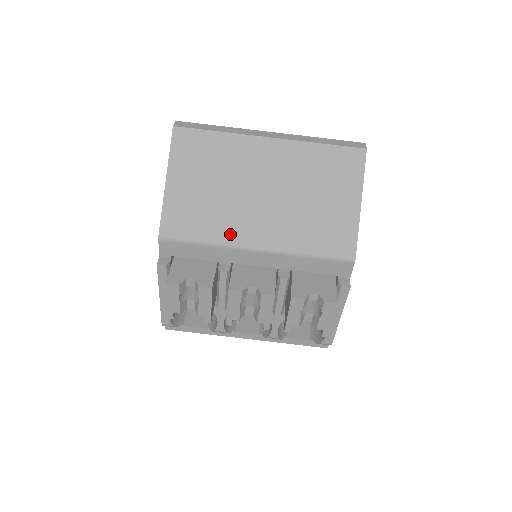
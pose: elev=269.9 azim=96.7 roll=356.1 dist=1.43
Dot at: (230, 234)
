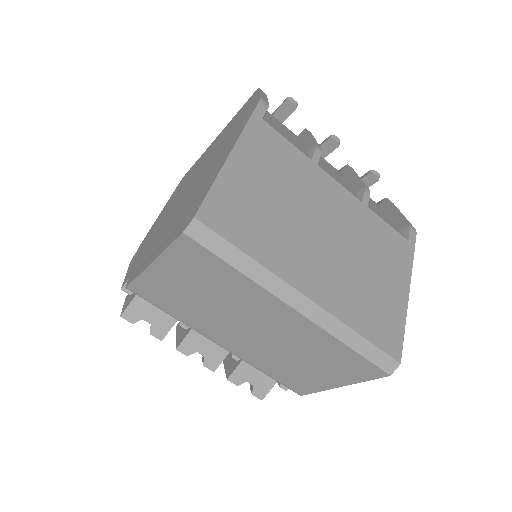
Dot at: (200, 327)
